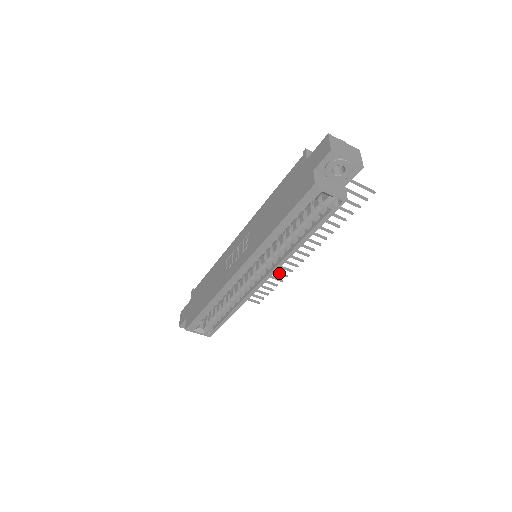
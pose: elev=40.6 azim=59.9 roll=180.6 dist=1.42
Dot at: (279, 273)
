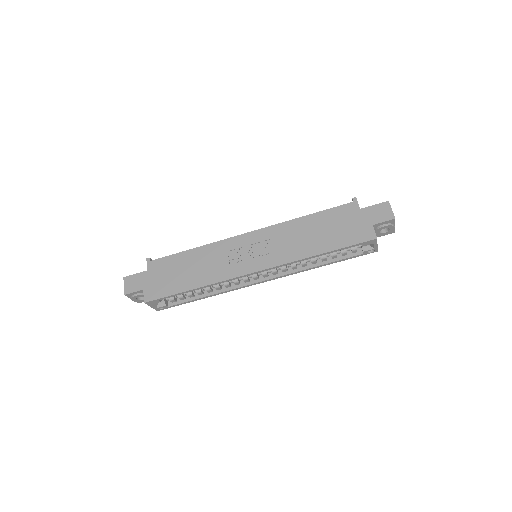
Dot at: occluded
